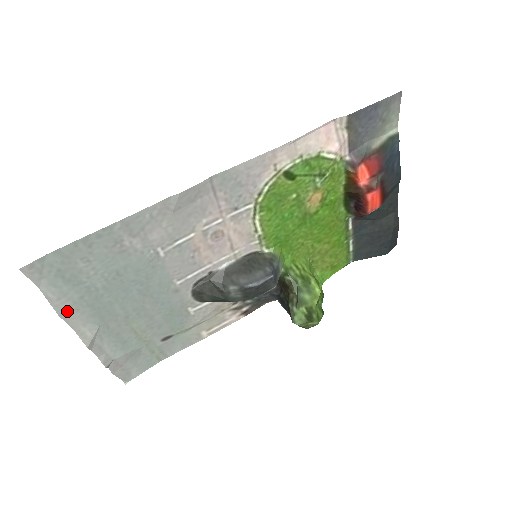
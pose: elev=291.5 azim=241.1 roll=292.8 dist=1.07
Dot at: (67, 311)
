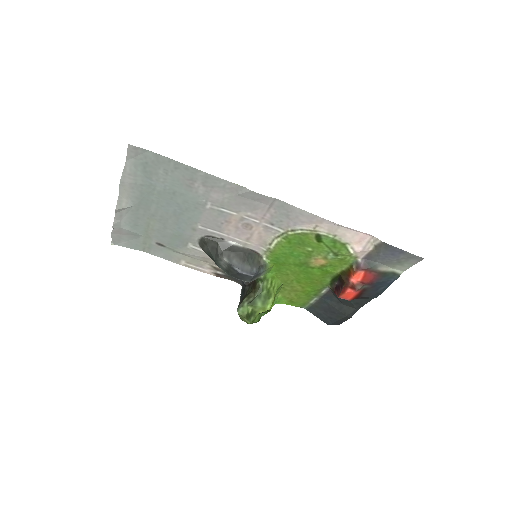
Dot at: (127, 183)
